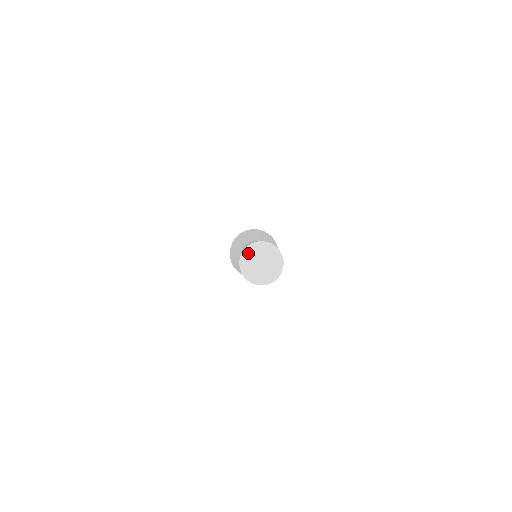
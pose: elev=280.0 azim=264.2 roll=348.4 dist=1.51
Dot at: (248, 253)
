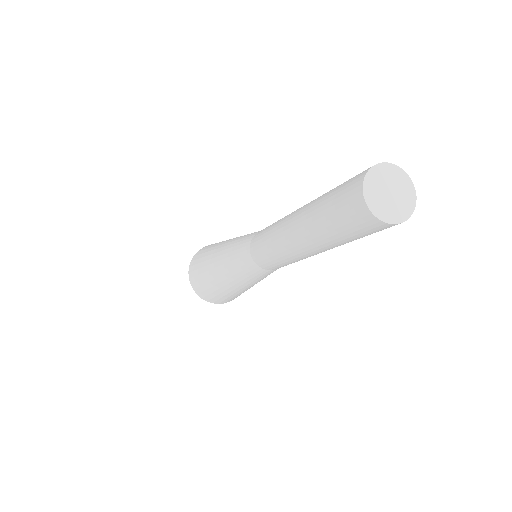
Dot at: (369, 192)
